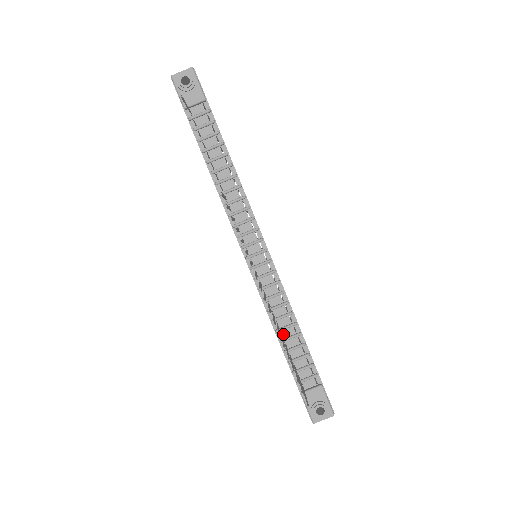
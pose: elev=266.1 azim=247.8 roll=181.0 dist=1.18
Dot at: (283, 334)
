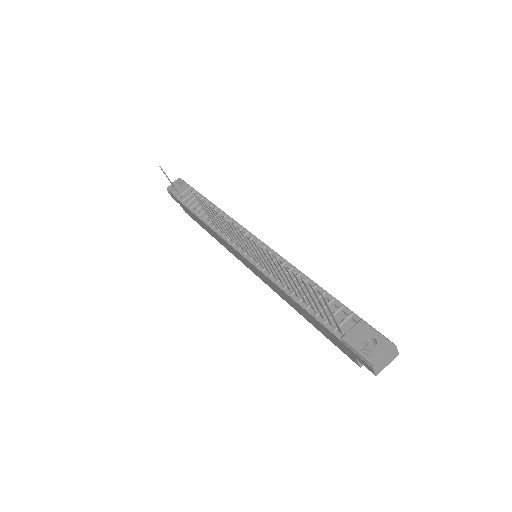
Dot at: (299, 295)
